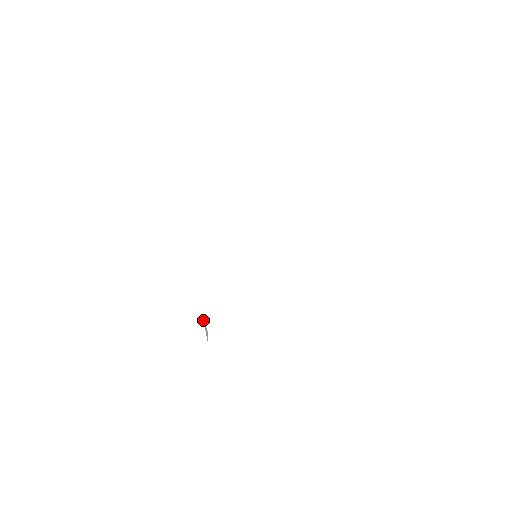
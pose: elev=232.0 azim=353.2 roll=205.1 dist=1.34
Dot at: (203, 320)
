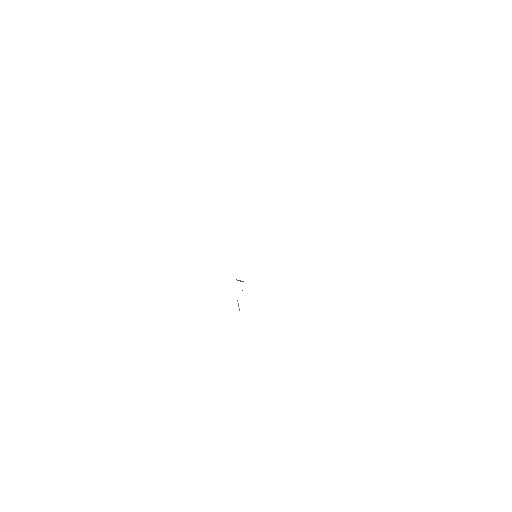
Dot at: occluded
